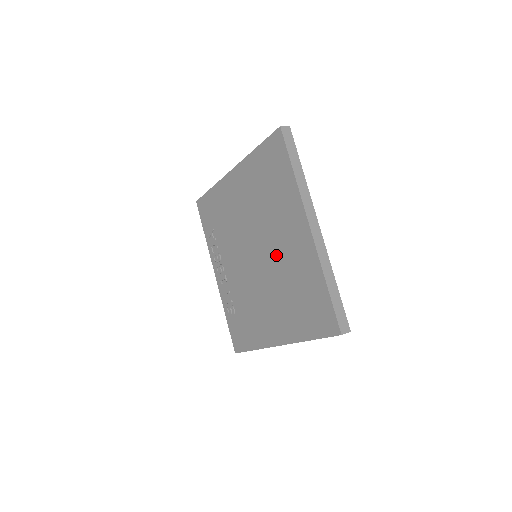
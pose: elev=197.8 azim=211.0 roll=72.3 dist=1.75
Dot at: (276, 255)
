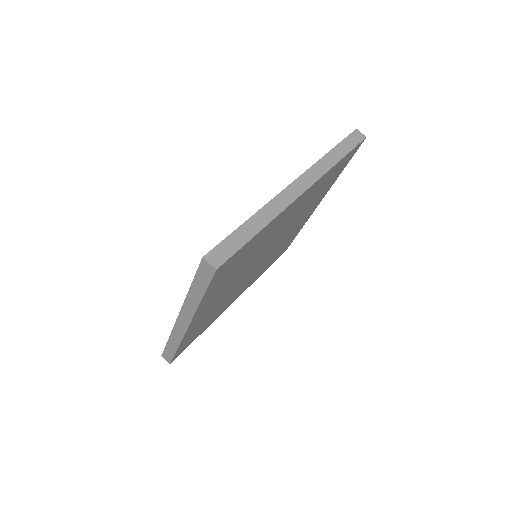
Dot at: occluded
